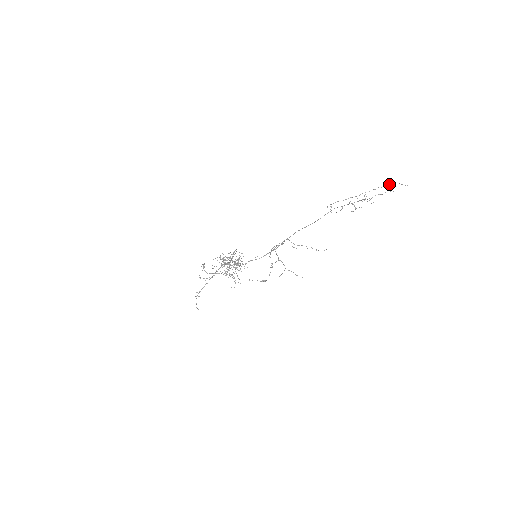
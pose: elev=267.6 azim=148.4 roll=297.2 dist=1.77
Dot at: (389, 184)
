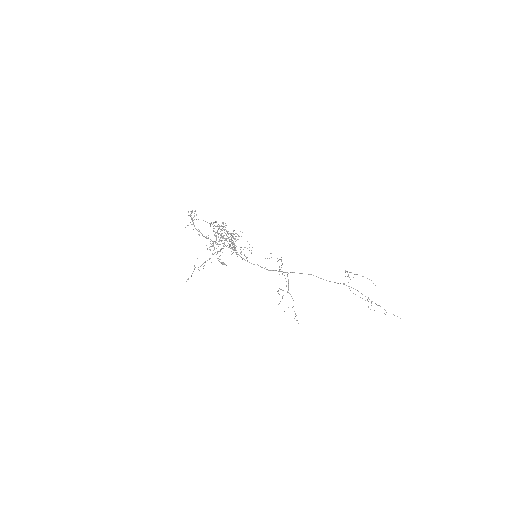
Dot at: (371, 280)
